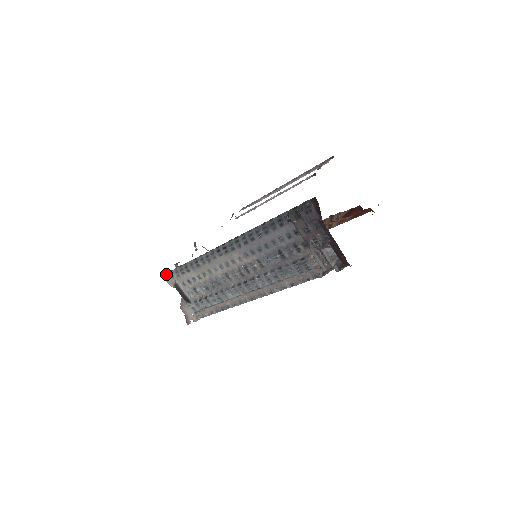
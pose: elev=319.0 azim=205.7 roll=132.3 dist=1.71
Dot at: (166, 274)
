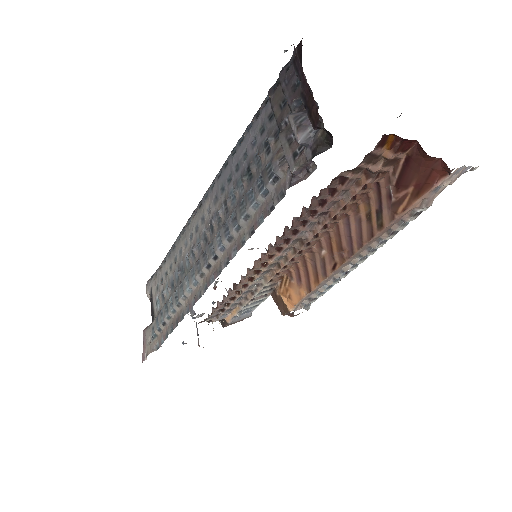
Dot at: occluded
